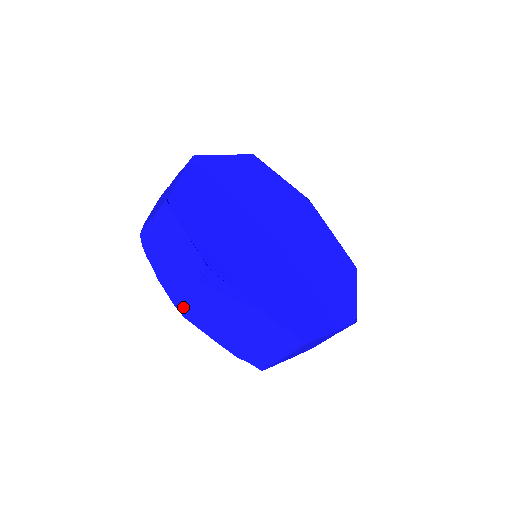
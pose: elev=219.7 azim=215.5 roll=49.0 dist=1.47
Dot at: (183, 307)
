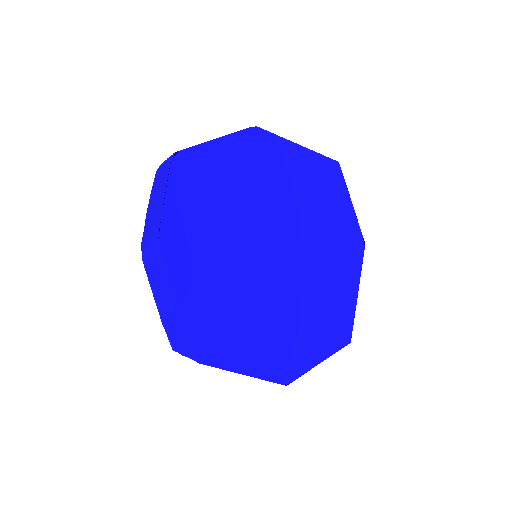
Dot at: (143, 250)
